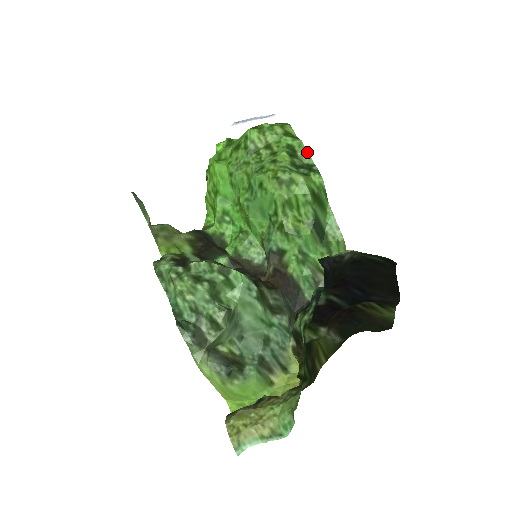
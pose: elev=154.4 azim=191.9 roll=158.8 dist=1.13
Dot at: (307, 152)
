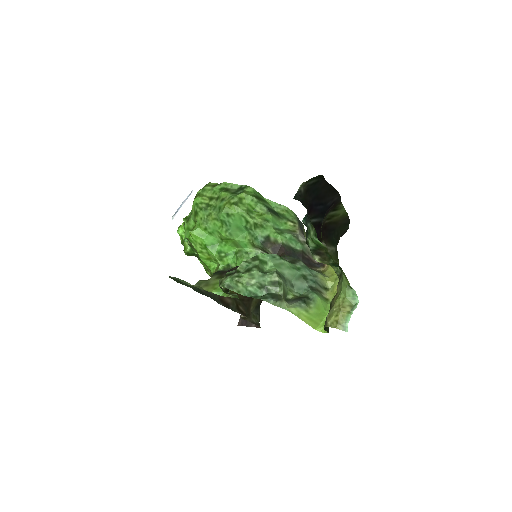
Dot at: (232, 184)
